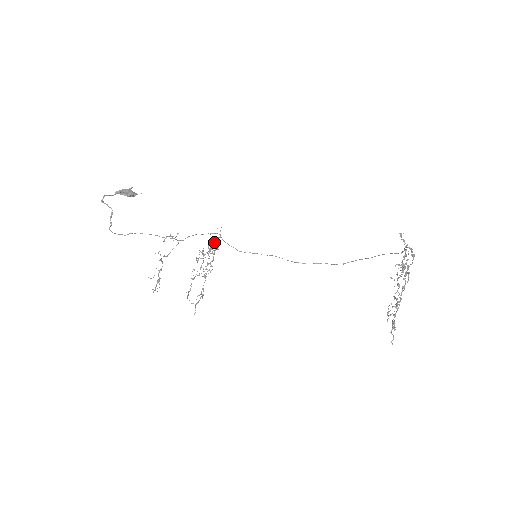
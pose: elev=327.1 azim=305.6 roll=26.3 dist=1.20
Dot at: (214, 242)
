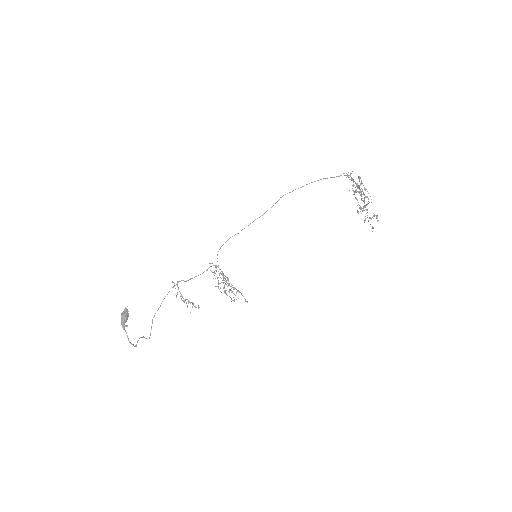
Dot at: occluded
